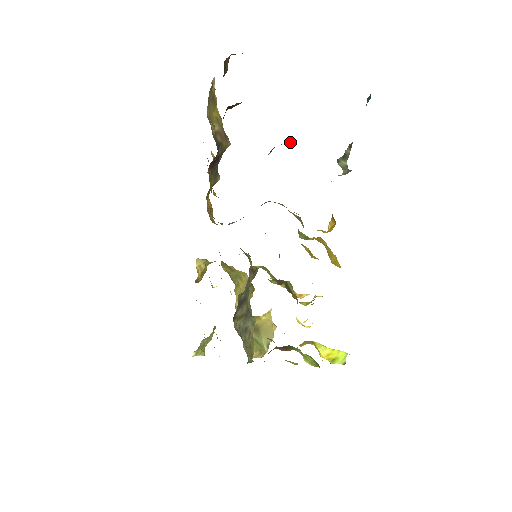
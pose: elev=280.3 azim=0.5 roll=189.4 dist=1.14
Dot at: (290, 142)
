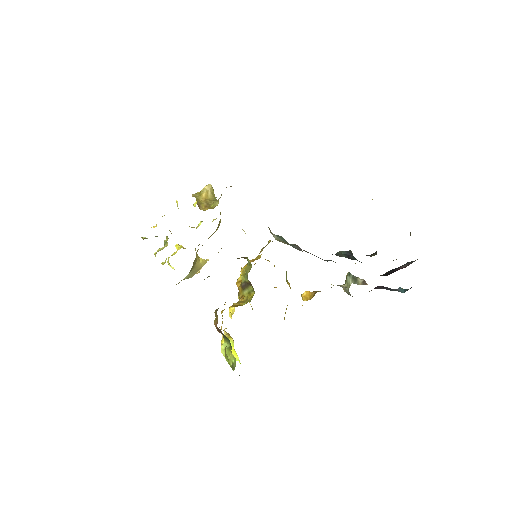
Dot at: occluded
